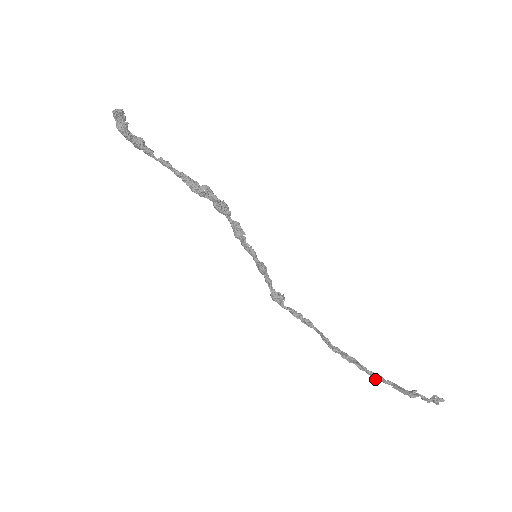
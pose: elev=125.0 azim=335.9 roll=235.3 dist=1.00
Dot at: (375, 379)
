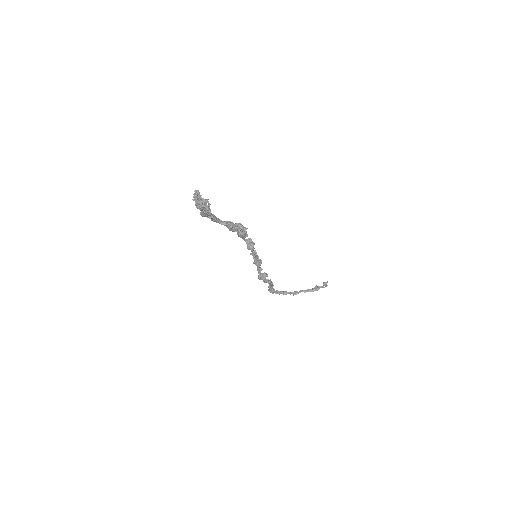
Dot at: (294, 294)
